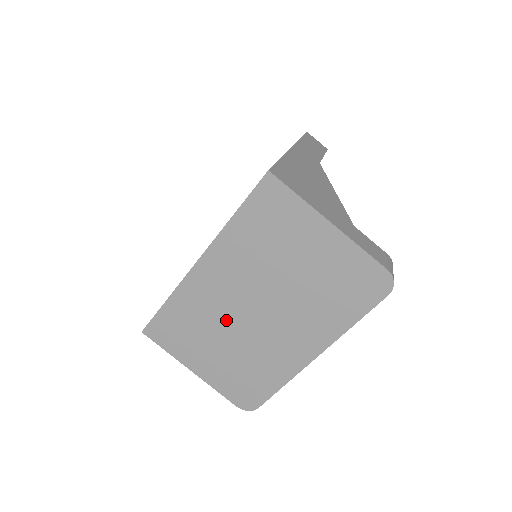
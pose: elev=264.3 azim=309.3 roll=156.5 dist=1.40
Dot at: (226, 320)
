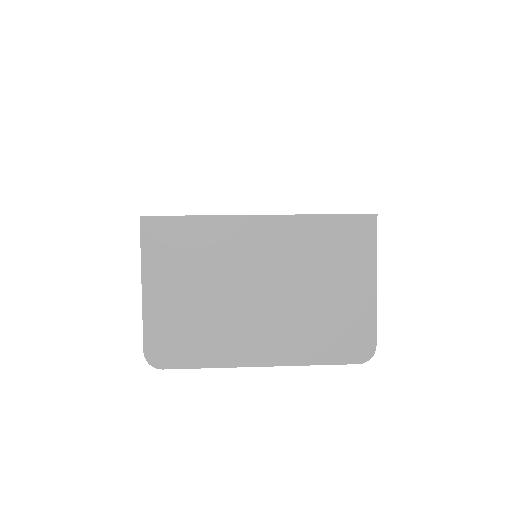
Dot at: (227, 276)
